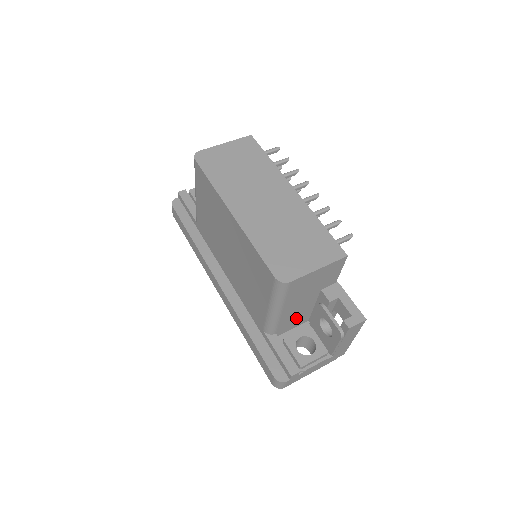
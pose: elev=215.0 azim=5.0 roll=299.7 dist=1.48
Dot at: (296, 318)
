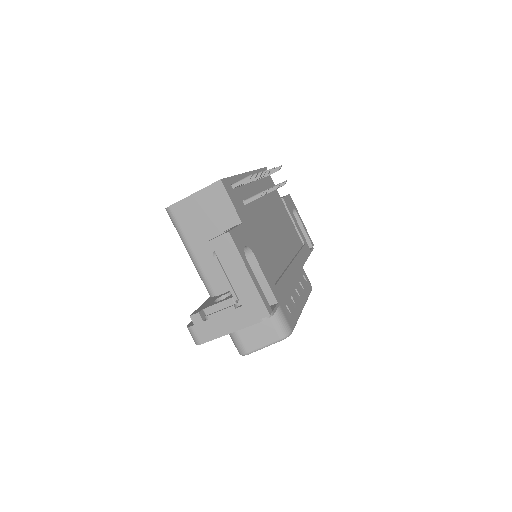
Dot at: occluded
